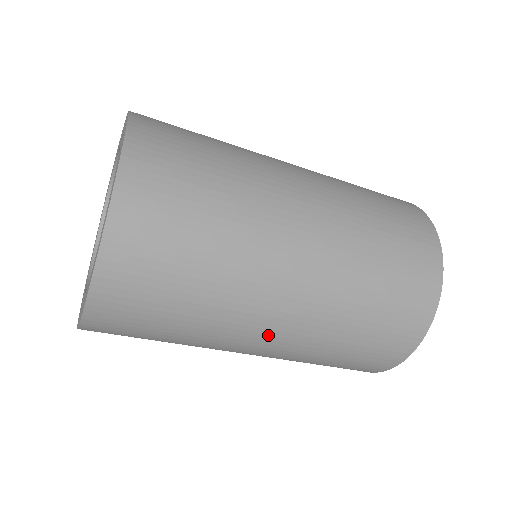
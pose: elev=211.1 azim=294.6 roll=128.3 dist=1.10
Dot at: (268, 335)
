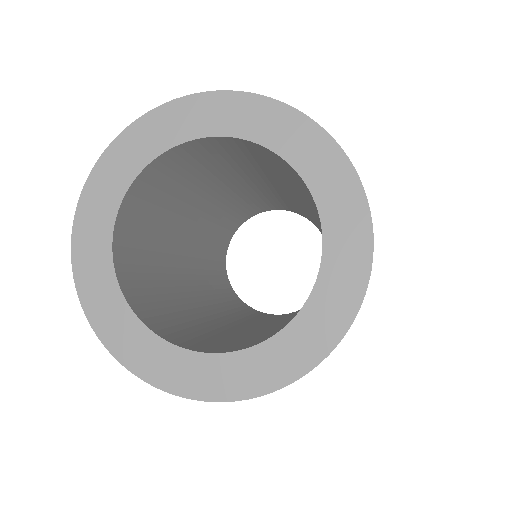
Dot at: occluded
